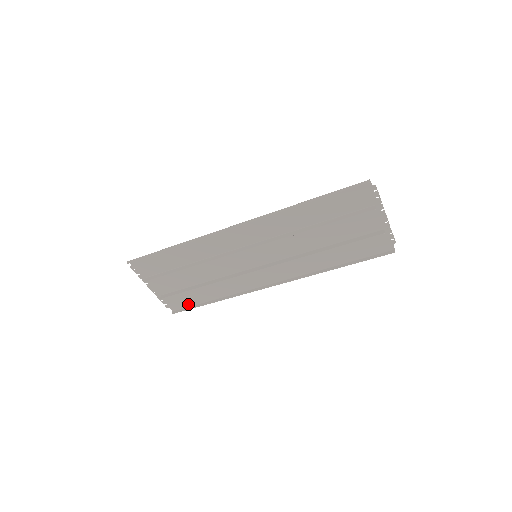
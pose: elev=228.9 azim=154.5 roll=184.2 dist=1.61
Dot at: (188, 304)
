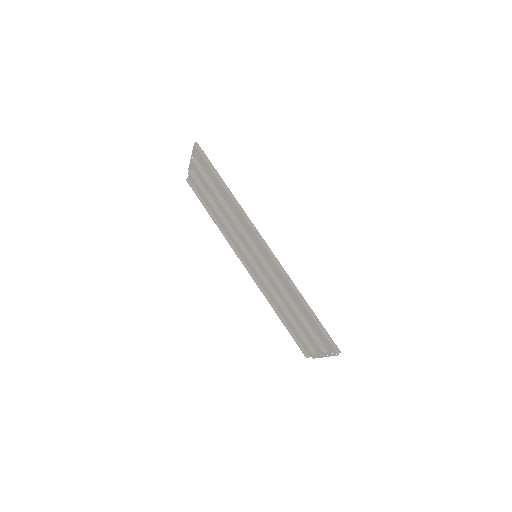
Dot at: (200, 192)
